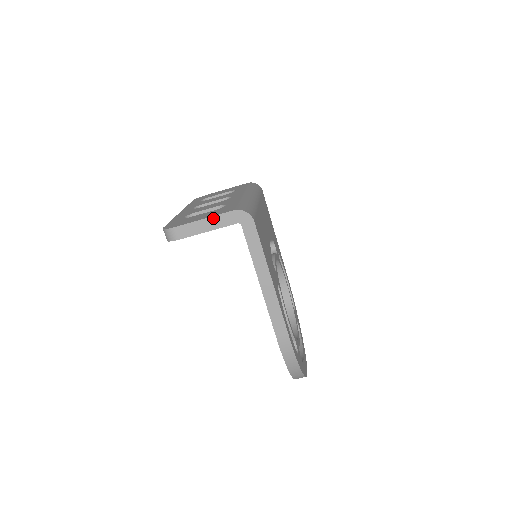
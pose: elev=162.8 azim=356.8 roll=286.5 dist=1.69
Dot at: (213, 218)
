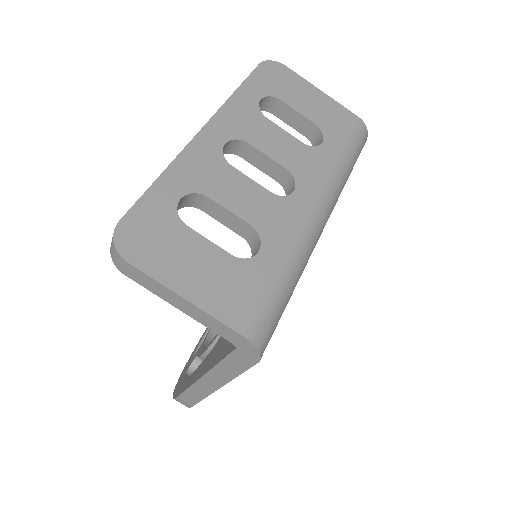
Dot at: (202, 312)
